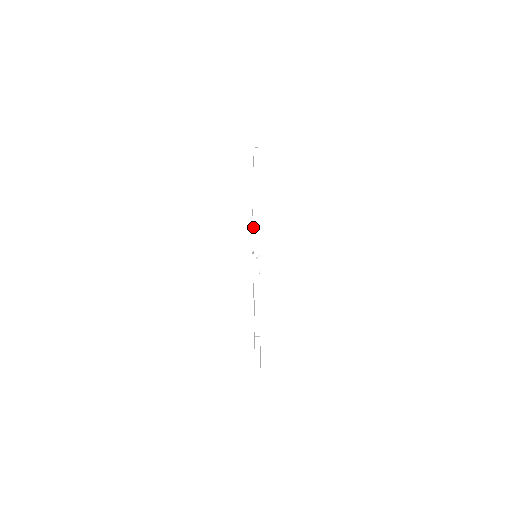
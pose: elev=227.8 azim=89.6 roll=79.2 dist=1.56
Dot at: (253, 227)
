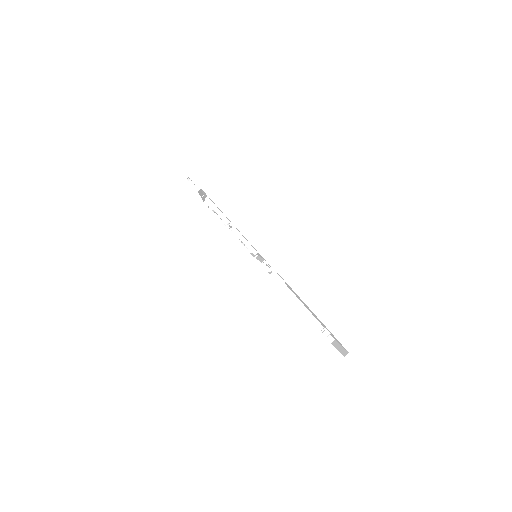
Dot at: occluded
